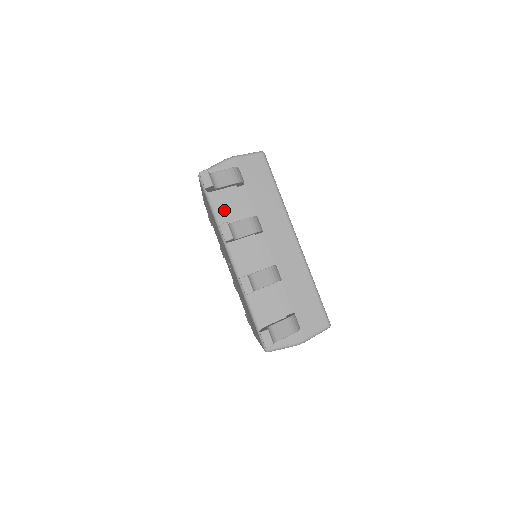
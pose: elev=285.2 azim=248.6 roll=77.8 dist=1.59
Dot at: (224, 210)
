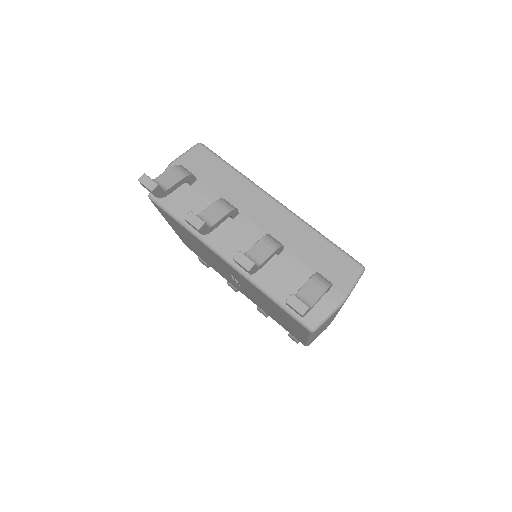
Dot at: occluded
